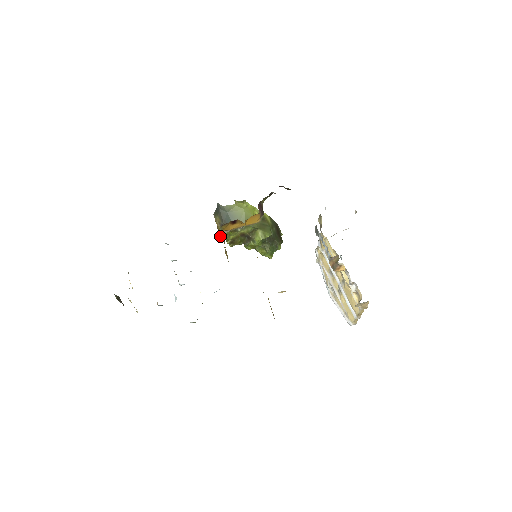
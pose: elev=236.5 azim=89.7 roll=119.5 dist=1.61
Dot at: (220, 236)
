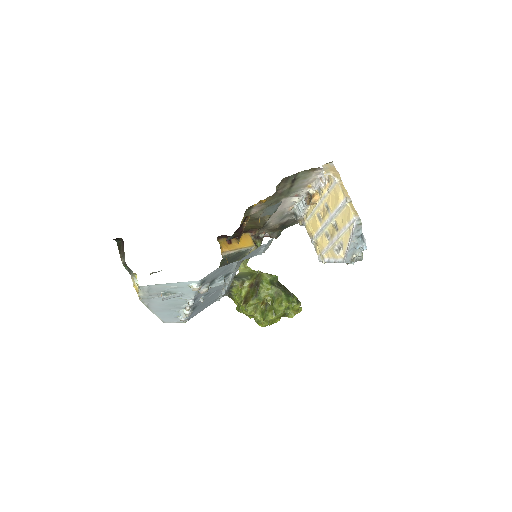
Dot at: occluded
